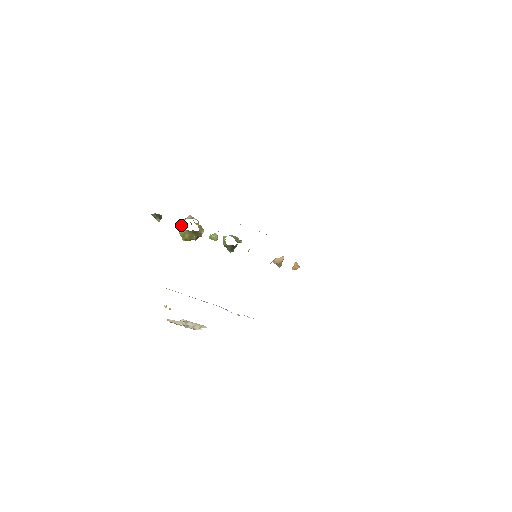
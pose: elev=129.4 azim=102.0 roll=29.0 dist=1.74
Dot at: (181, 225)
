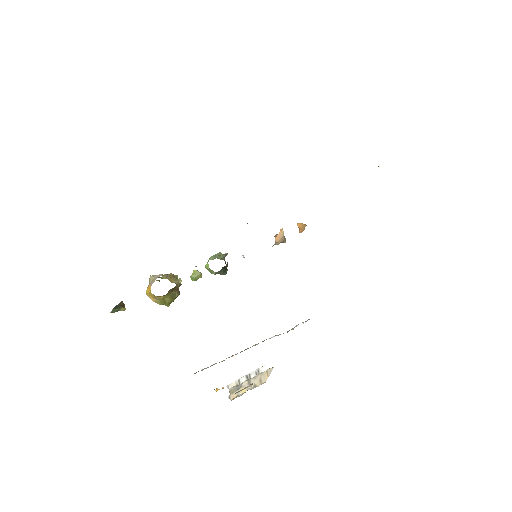
Dot at: (152, 296)
